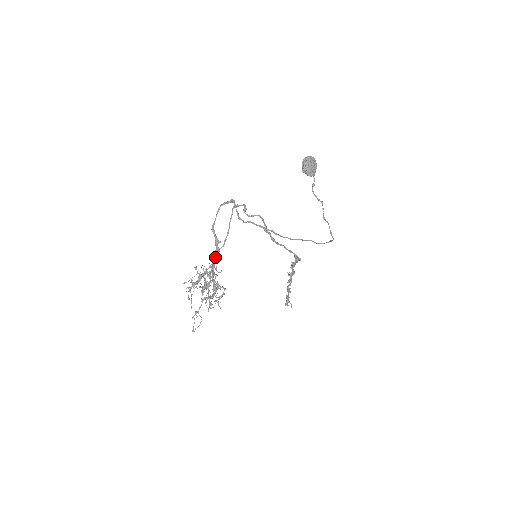
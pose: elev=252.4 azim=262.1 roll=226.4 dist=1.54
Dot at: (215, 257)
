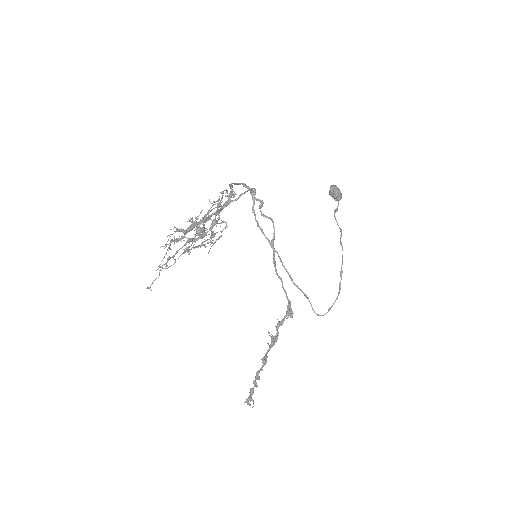
Dot at: (222, 207)
